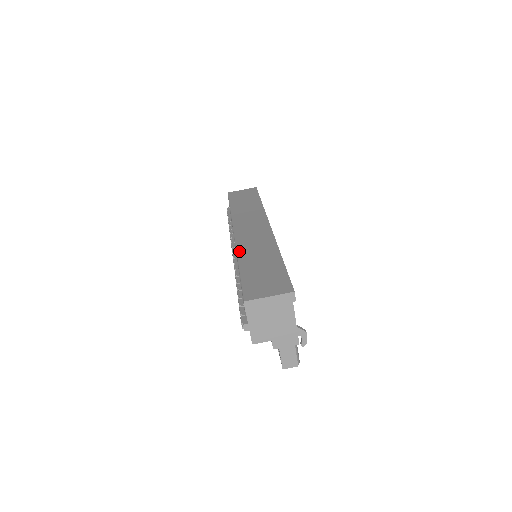
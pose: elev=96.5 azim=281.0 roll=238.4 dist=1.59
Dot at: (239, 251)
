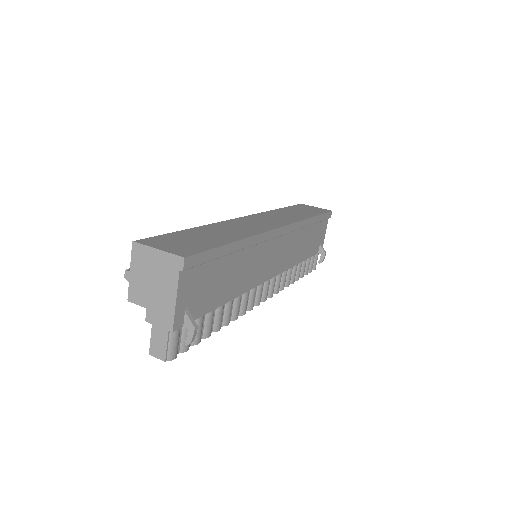
Dot at: (215, 223)
